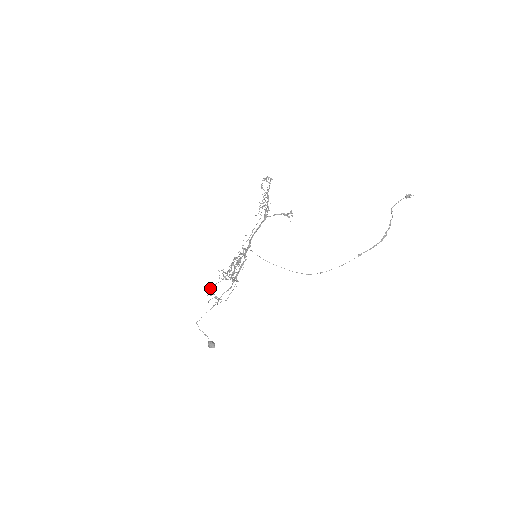
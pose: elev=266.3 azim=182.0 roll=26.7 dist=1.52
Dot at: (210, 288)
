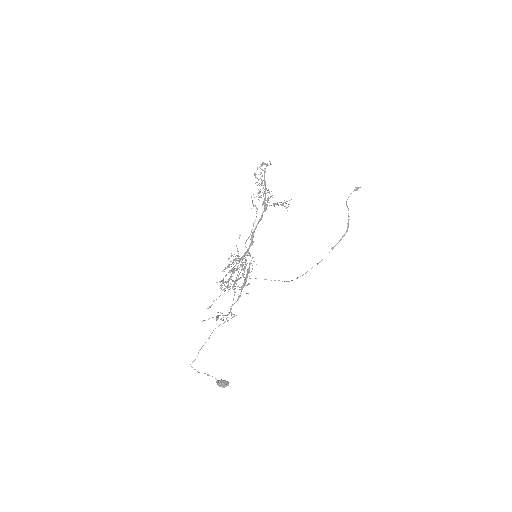
Dot at: (211, 305)
